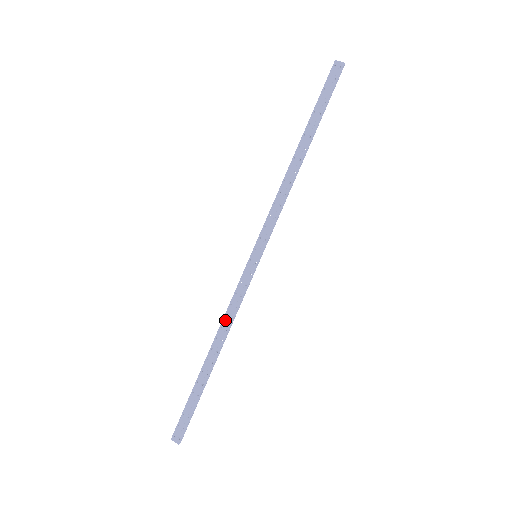
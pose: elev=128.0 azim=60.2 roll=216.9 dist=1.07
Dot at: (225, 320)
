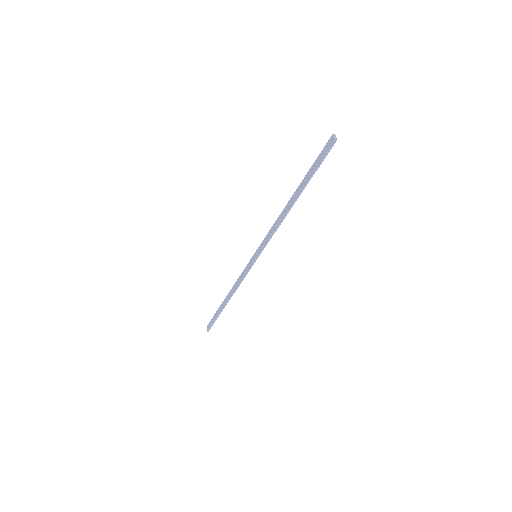
Dot at: (236, 283)
